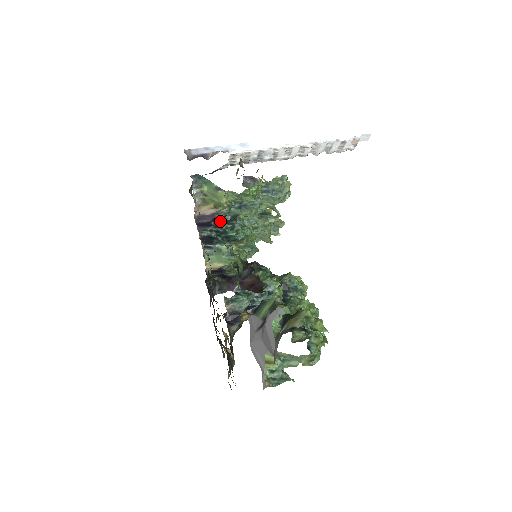
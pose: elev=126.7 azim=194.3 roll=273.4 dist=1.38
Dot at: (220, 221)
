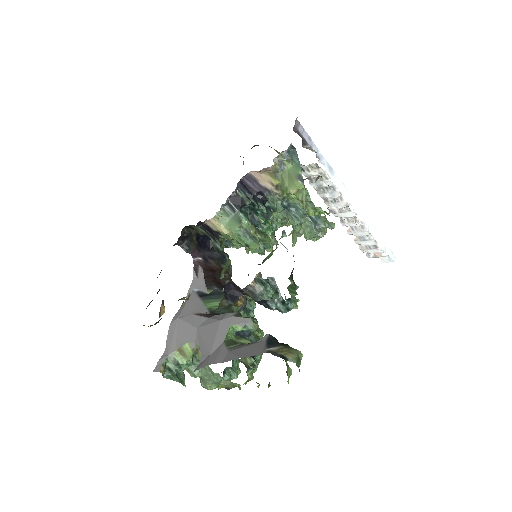
Dot at: (262, 199)
